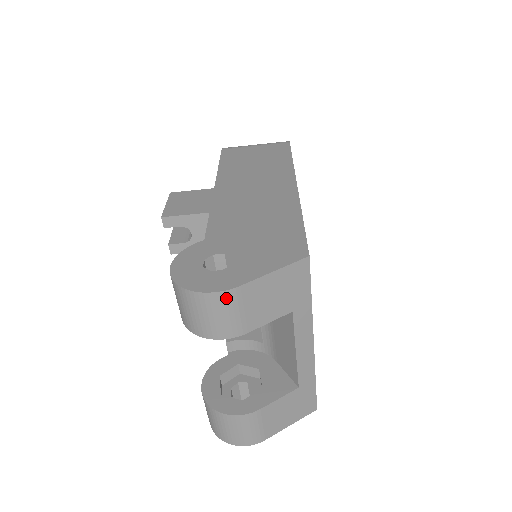
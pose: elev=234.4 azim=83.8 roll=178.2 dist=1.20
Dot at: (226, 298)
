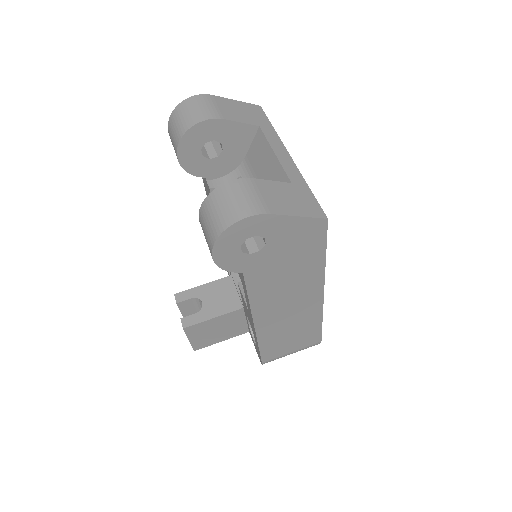
Dot at: (203, 98)
